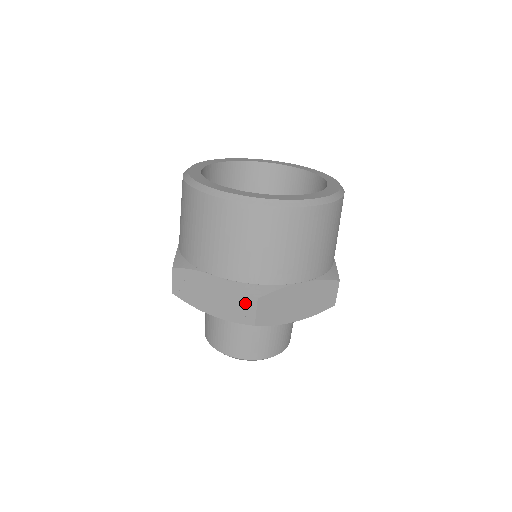
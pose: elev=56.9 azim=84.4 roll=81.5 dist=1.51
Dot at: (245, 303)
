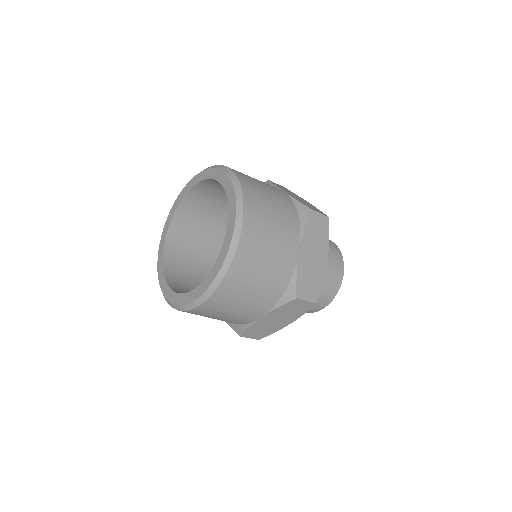
Dot at: occluded
